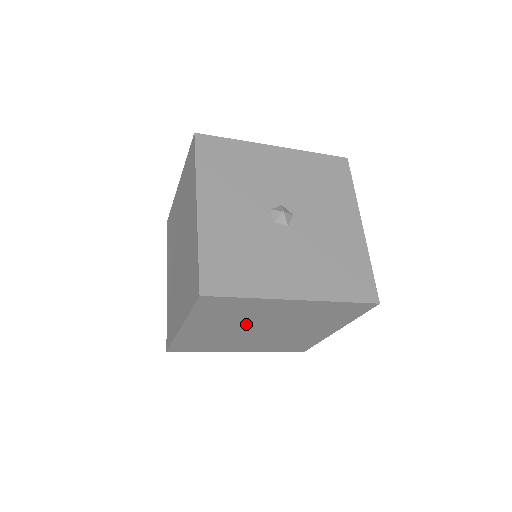
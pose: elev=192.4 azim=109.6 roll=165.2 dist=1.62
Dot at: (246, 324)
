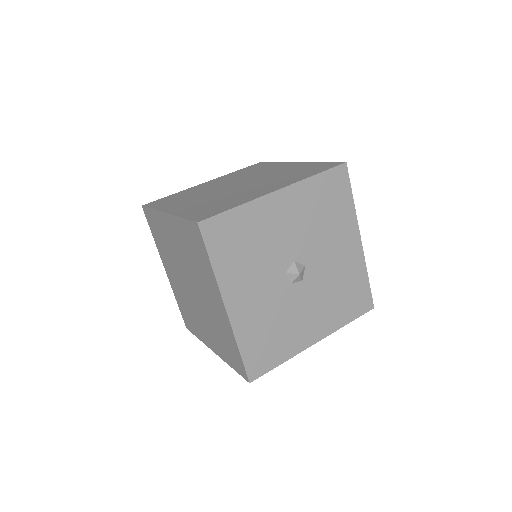
Dot at: occluded
